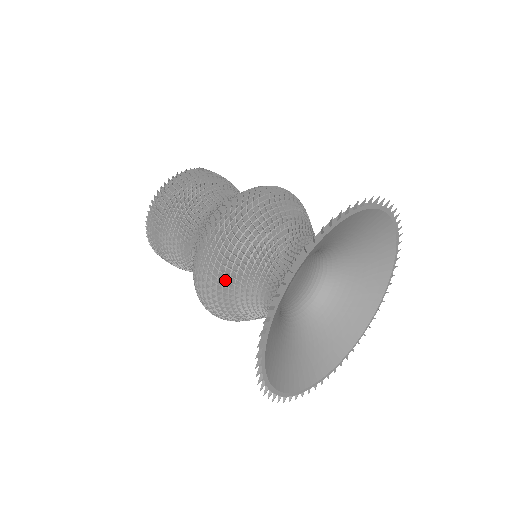
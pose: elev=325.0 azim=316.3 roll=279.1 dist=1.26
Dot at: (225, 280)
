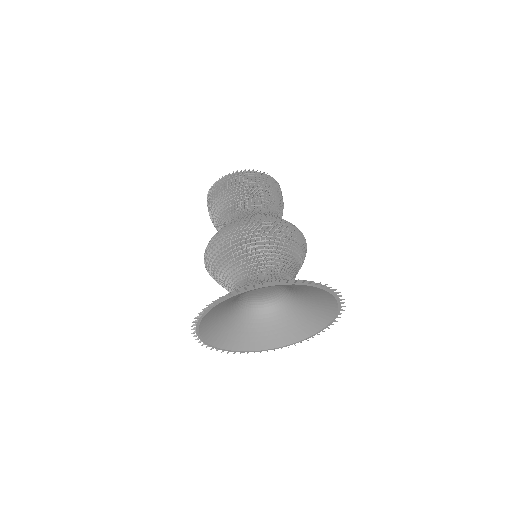
Dot at: occluded
